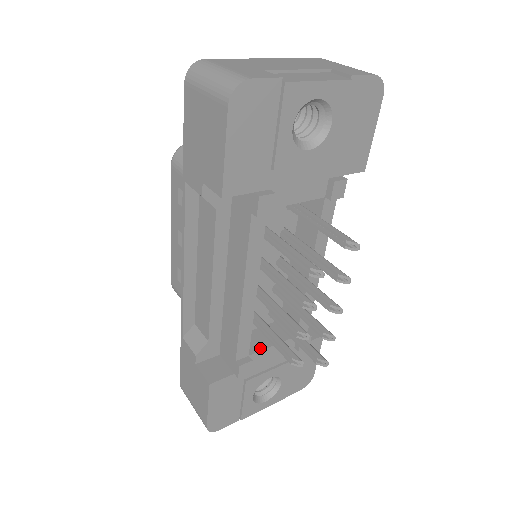
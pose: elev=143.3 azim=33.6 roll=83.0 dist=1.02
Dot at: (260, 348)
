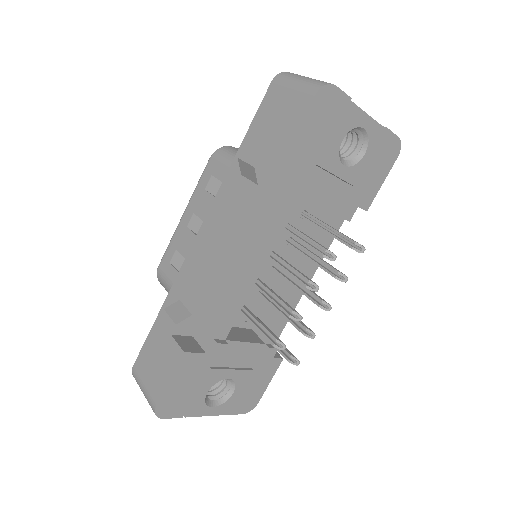
Dot at: (235, 339)
